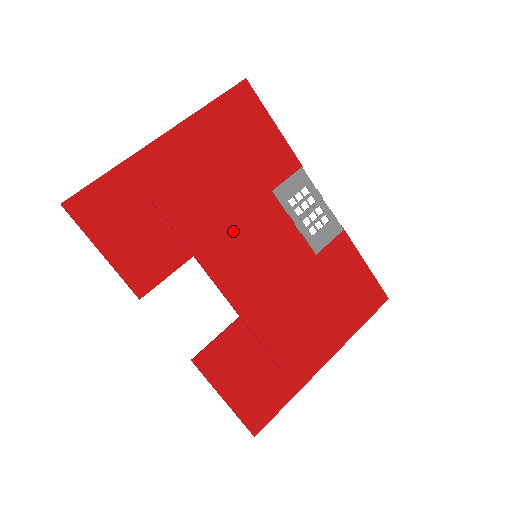
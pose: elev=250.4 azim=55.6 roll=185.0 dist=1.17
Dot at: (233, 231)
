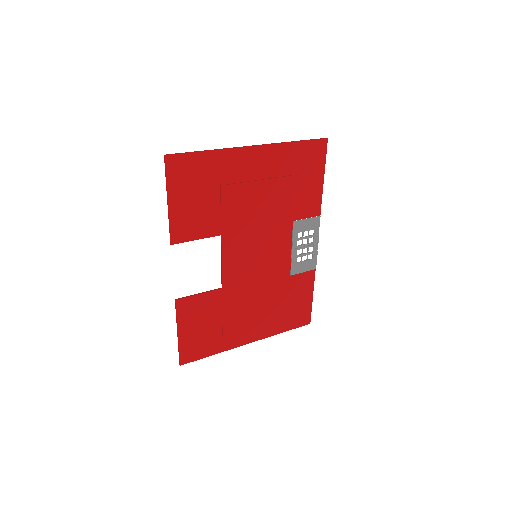
Dot at: (254, 233)
